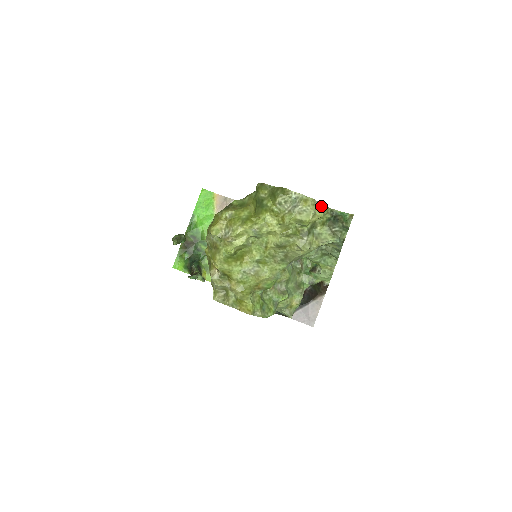
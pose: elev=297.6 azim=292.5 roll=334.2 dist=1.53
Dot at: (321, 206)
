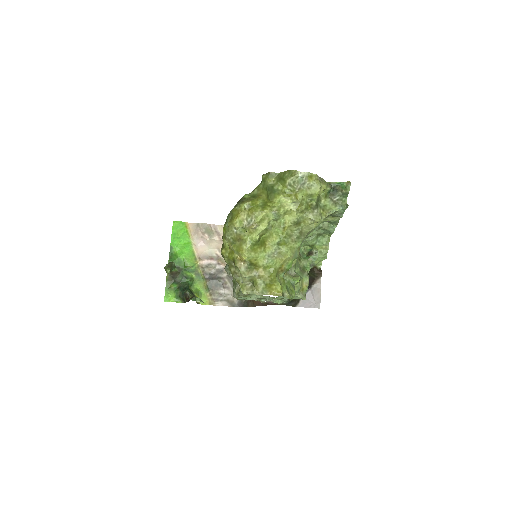
Dot at: (322, 180)
